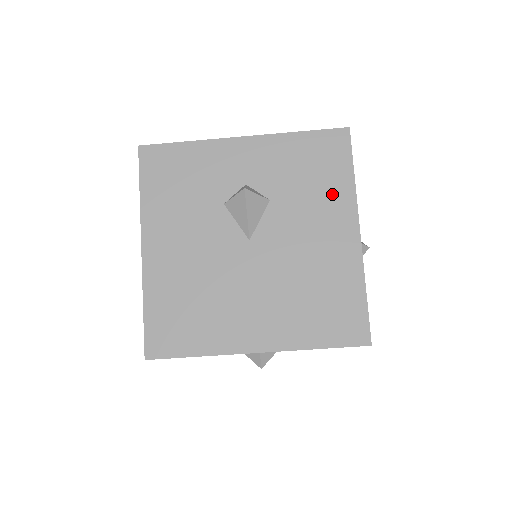
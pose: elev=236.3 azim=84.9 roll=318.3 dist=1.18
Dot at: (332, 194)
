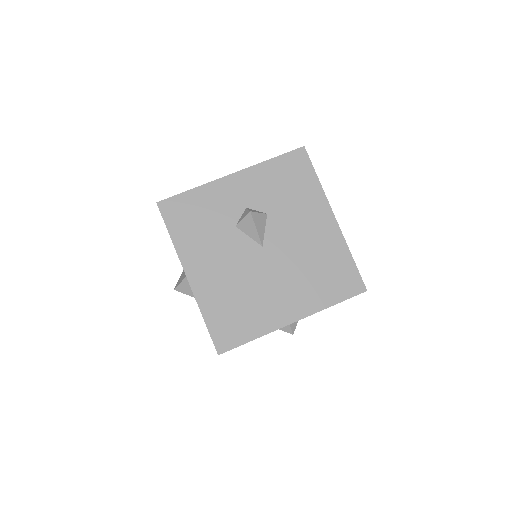
Dot at: occluded
